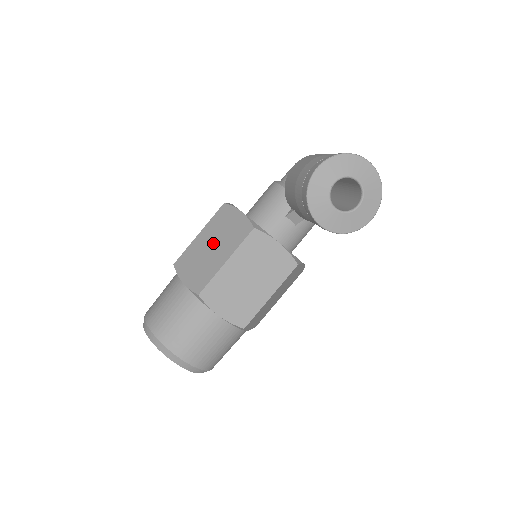
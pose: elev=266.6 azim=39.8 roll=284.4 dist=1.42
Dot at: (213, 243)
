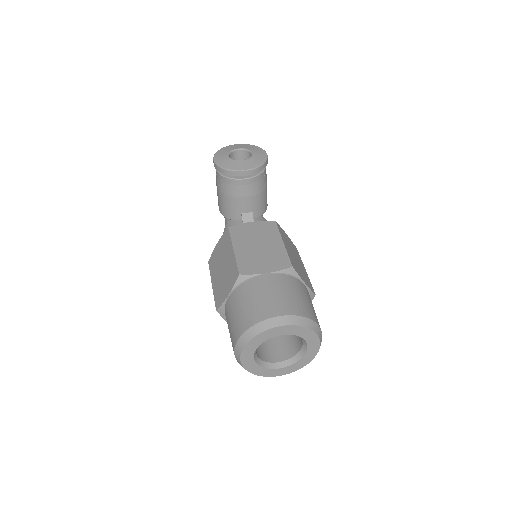
Dot at: (221, 267)
